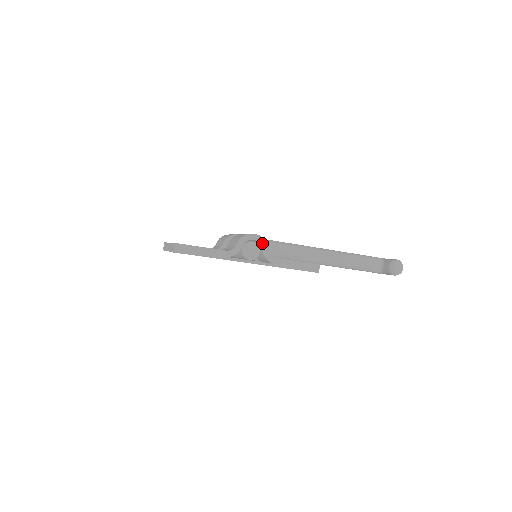
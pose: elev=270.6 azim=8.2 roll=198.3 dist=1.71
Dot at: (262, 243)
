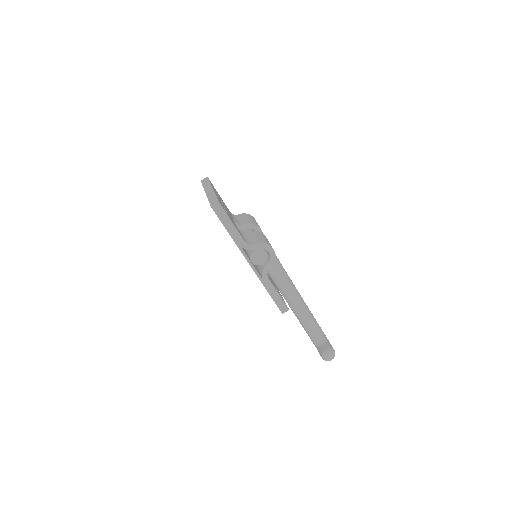
Dot at: (271, 260)
